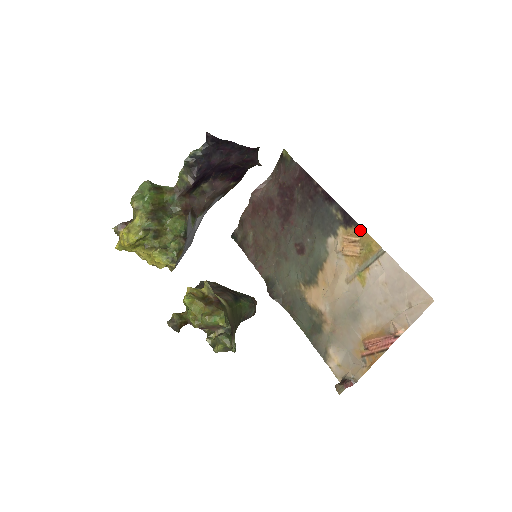
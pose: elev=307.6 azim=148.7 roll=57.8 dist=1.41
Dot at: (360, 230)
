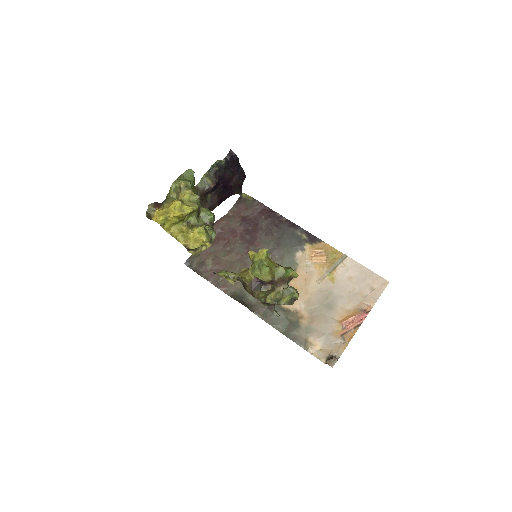
Dot at: (324, 244)
